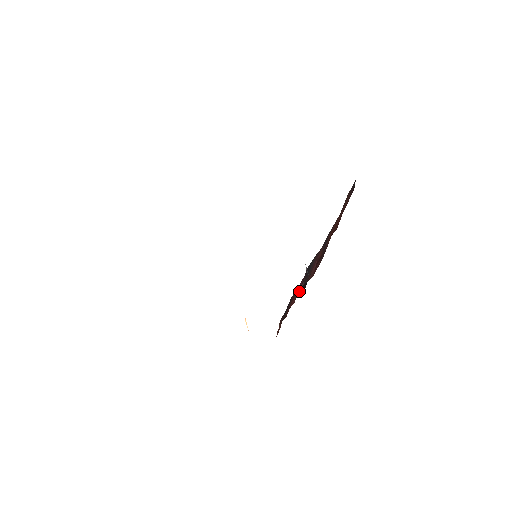
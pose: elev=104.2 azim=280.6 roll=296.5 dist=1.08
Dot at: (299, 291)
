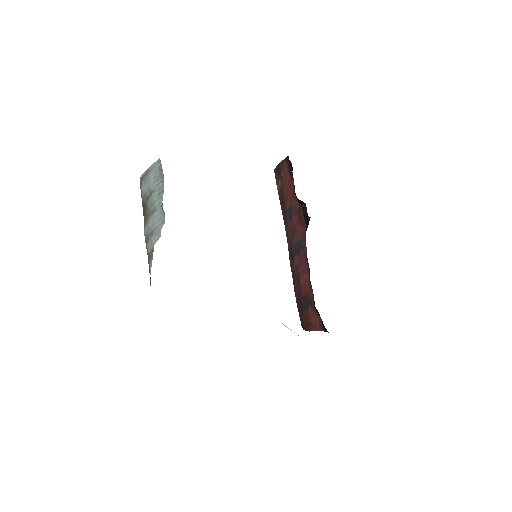
Dot at: (305, 255)
